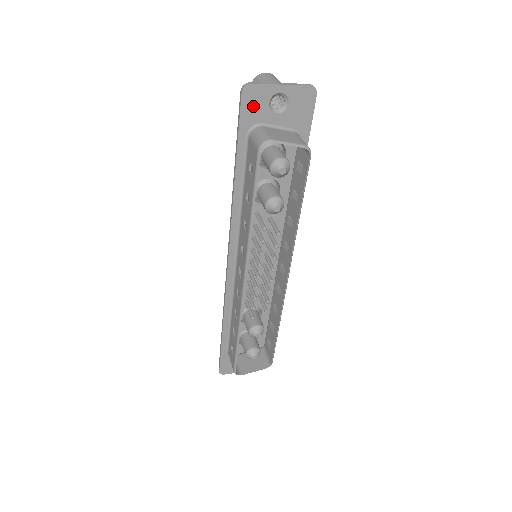
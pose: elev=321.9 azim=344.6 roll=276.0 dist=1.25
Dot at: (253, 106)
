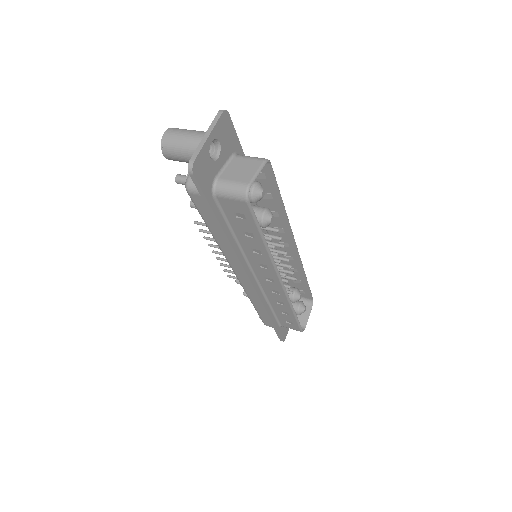
Dot at: (204, 173)
